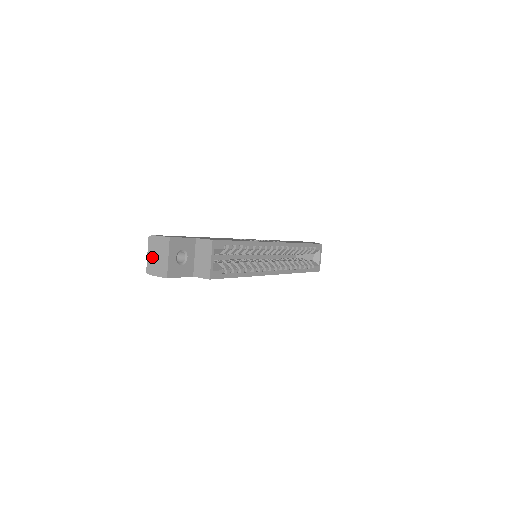
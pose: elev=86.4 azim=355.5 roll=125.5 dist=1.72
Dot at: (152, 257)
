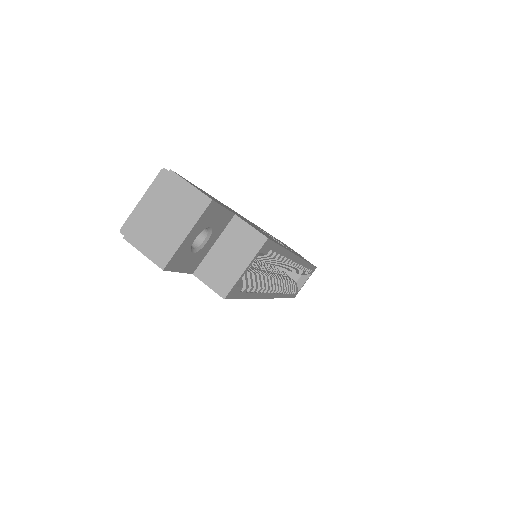
Dot at: (150, 211)
